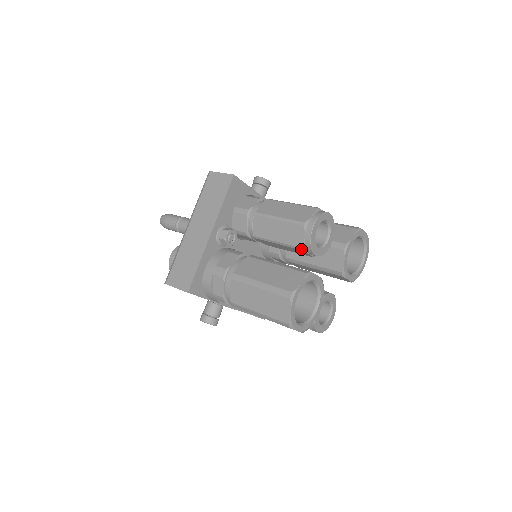
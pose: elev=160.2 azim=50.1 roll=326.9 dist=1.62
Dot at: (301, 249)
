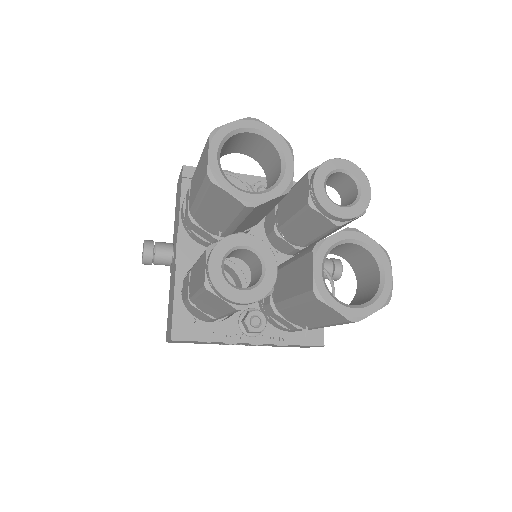
Dot at: (308, 173)
